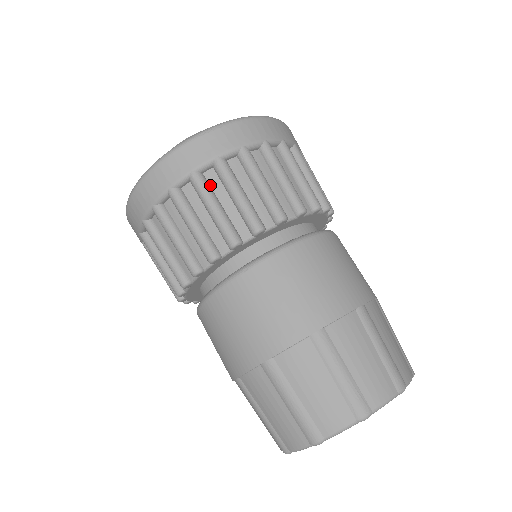
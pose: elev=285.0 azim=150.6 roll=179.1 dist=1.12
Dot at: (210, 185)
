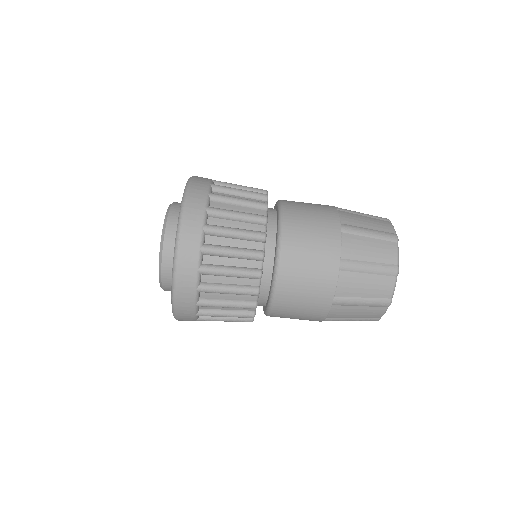
Dot at: (213, 264)
